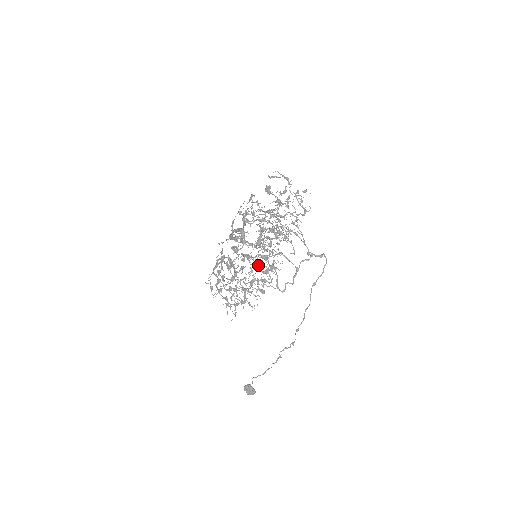
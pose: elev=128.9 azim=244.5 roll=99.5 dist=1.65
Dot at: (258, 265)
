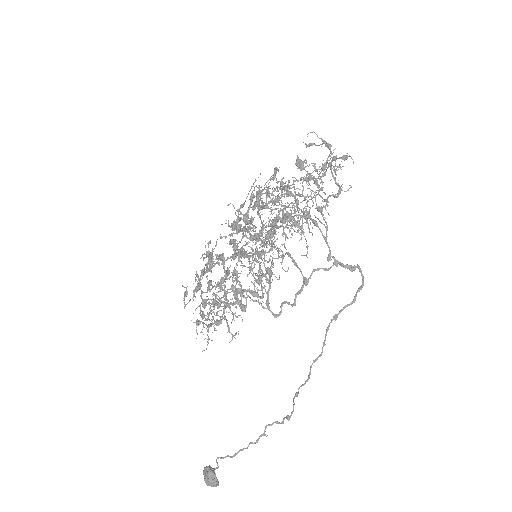
Dot at: (250, 266)
